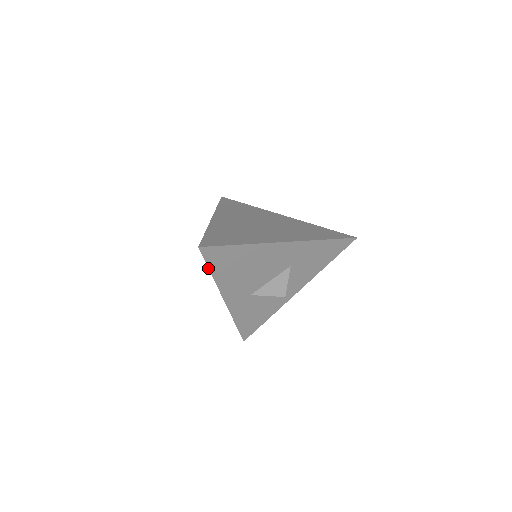
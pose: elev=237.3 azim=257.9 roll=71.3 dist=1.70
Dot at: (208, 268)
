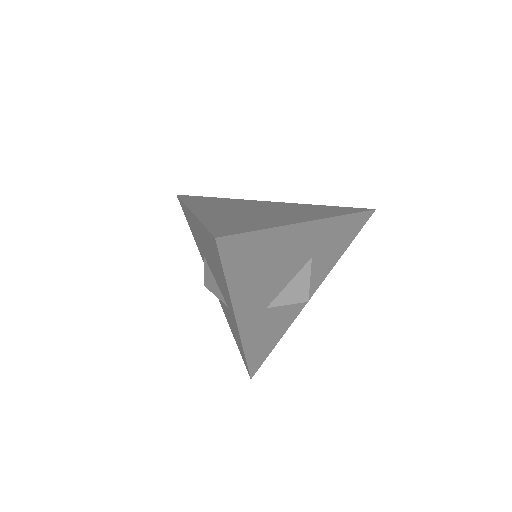
Dot at: (223, 273)
